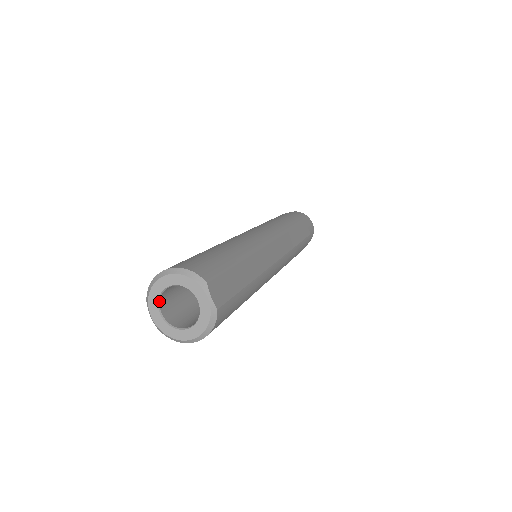
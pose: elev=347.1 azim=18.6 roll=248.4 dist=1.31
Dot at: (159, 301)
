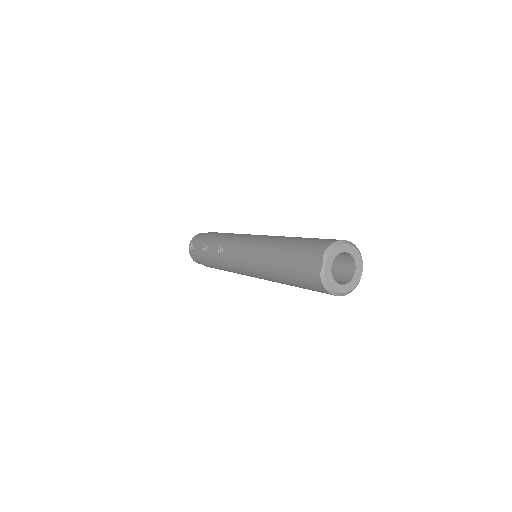
Dot at: occluded
